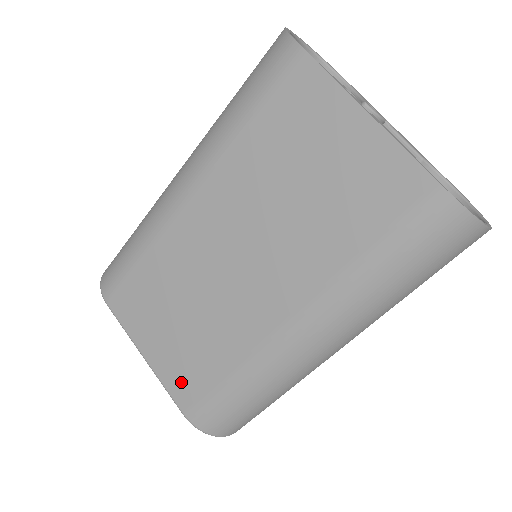
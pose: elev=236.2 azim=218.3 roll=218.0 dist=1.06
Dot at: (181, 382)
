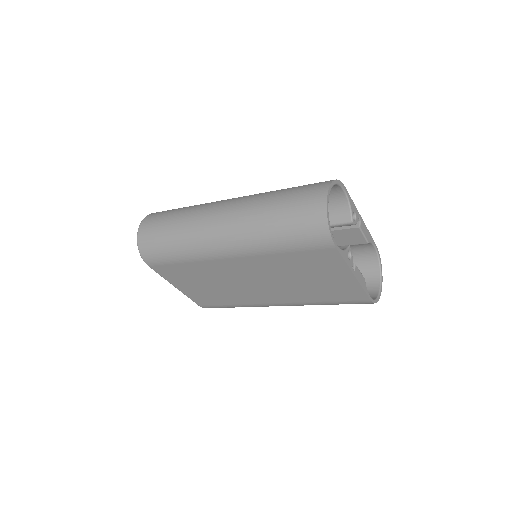
Dot at: (201, 299)
